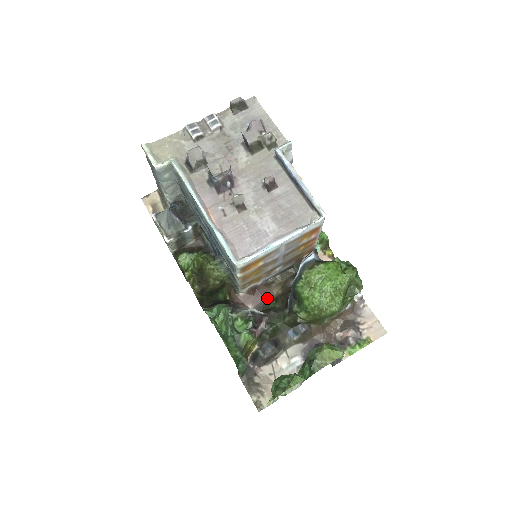
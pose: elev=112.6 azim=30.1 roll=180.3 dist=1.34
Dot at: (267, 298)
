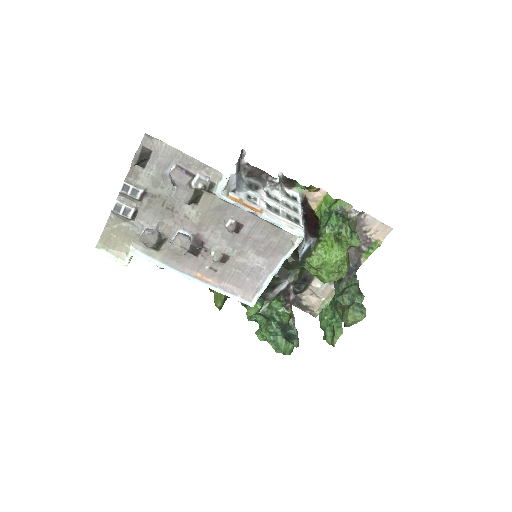
Dot at: occluded
